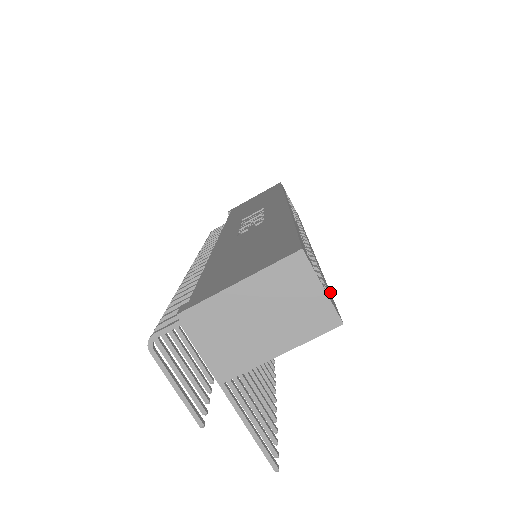
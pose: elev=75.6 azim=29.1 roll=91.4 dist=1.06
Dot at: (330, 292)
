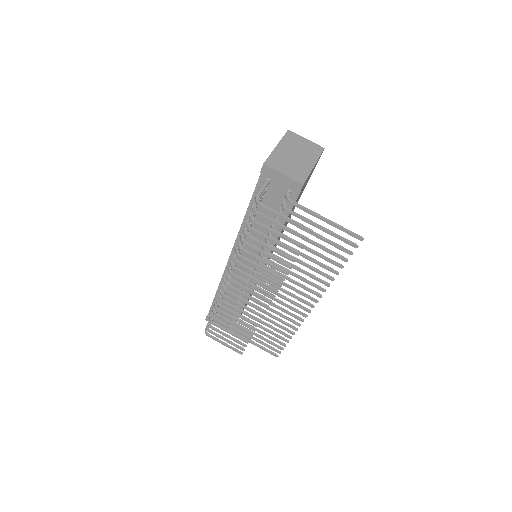
Dot at: occluded
